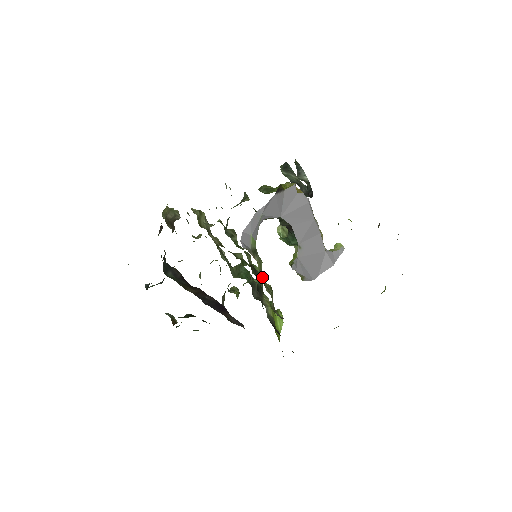
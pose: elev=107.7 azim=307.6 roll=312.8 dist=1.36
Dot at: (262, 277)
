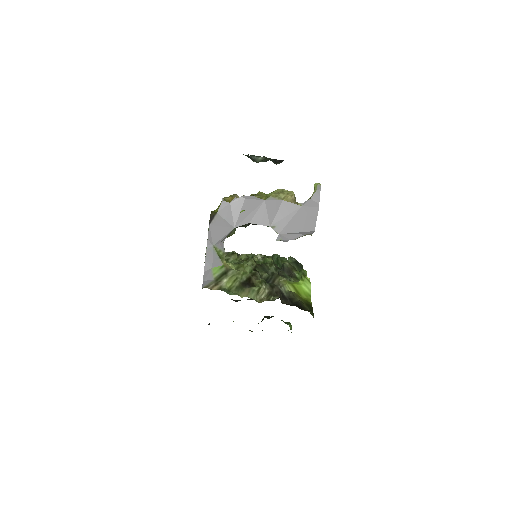
Dot at: (238, 287)
